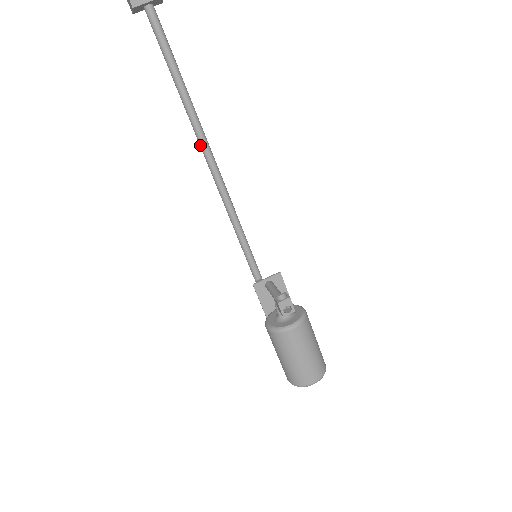
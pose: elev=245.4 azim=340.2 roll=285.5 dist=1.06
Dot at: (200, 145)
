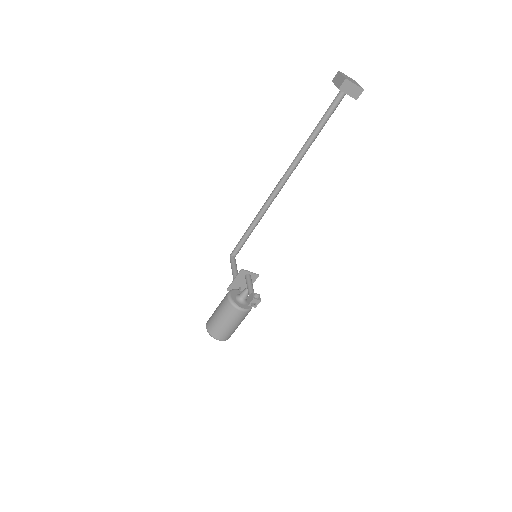
Dot at: (287, 172)
